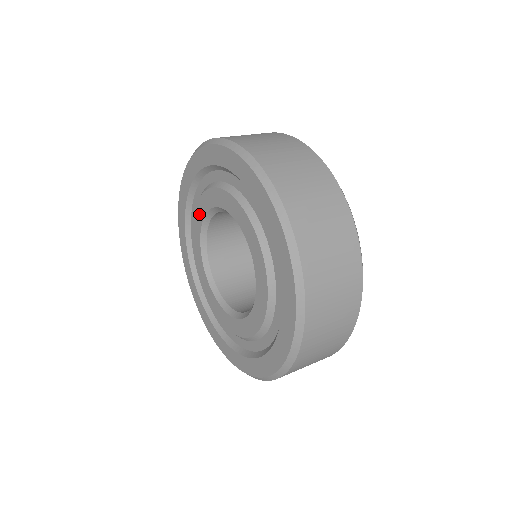
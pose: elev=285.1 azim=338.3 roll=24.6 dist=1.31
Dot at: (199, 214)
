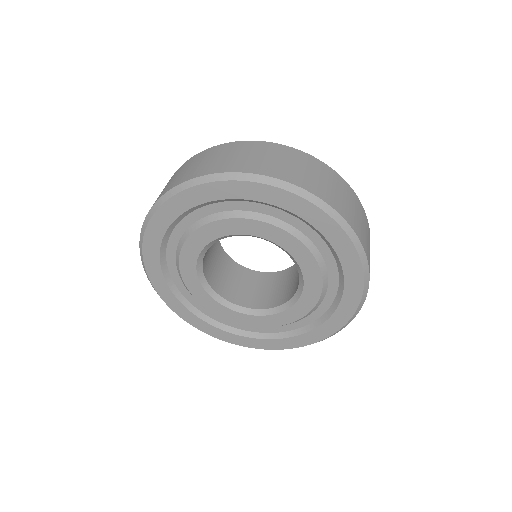
Dot at: (190, 279)
